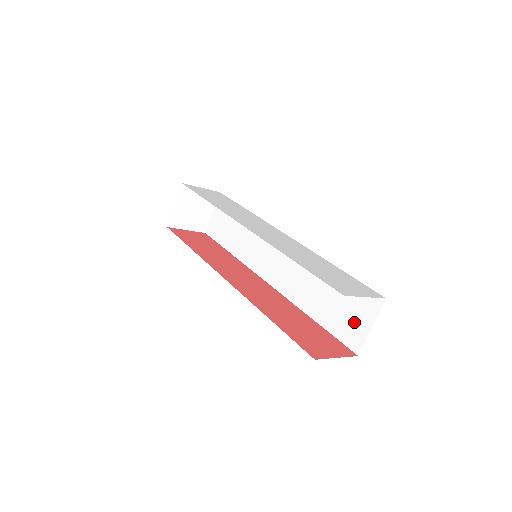
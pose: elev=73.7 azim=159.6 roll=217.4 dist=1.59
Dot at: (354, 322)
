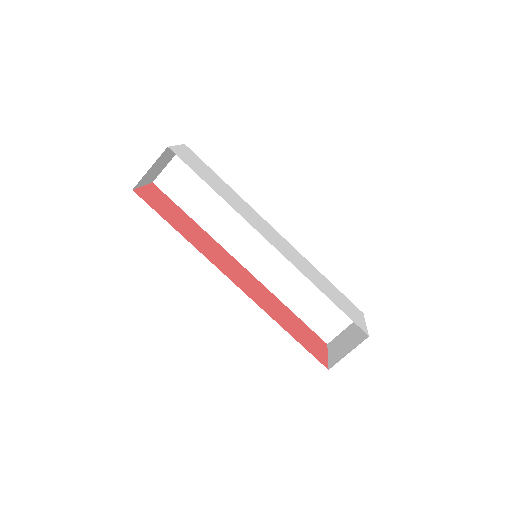
Dot at: (331, 322)
